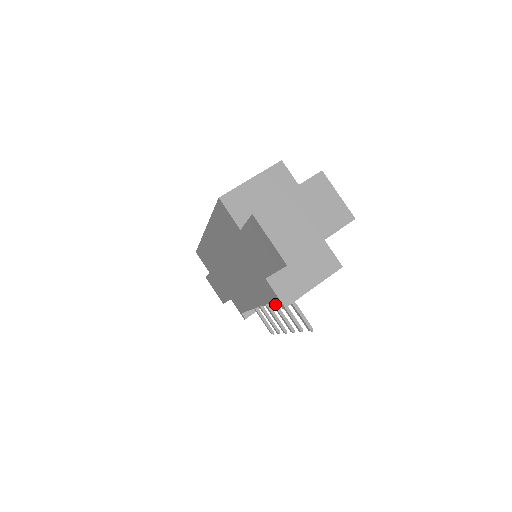
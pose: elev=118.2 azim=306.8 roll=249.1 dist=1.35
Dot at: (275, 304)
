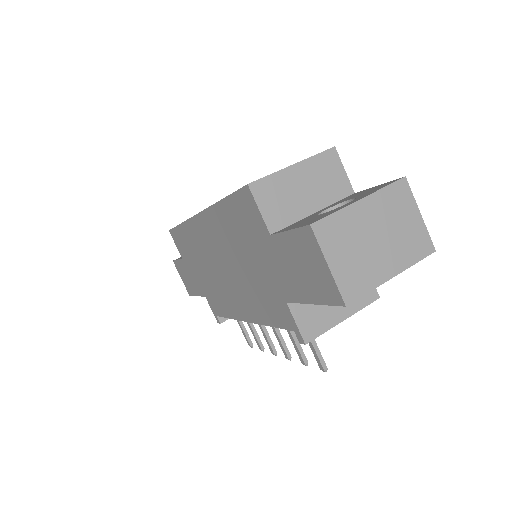
Dot at: occluded
